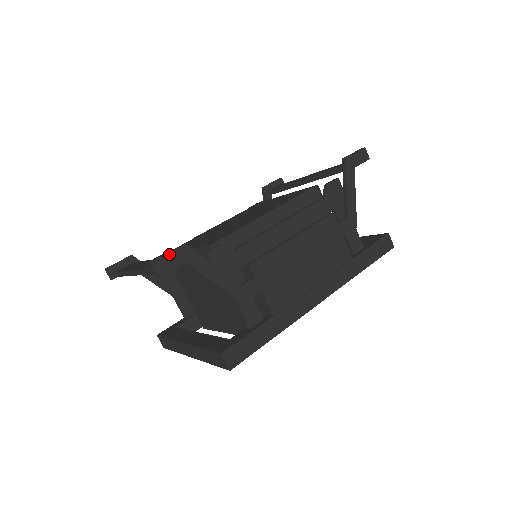
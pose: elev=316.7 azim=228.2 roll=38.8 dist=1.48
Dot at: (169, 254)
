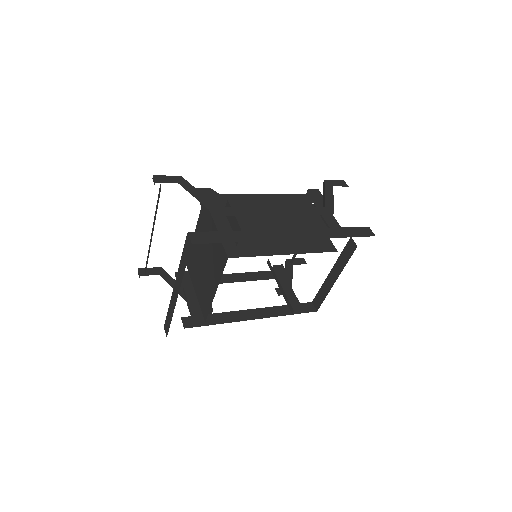
Dot at: (167, 176)
